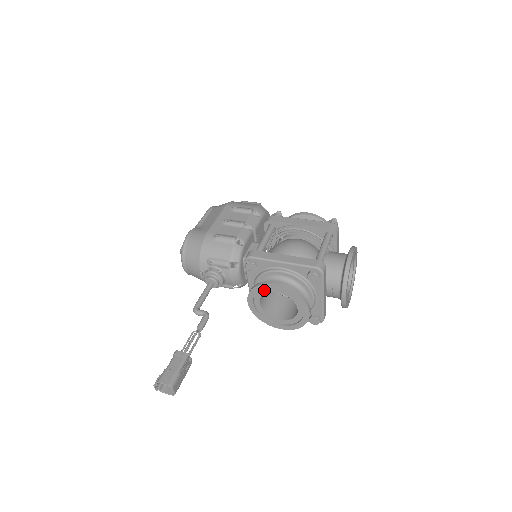
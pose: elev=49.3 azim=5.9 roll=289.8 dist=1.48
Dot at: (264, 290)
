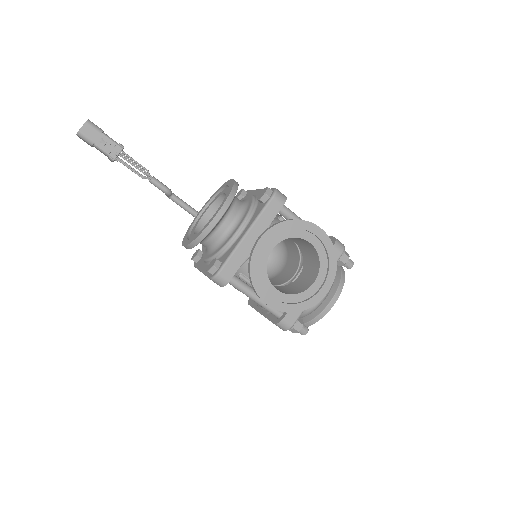
Dot at: (221, 194)
